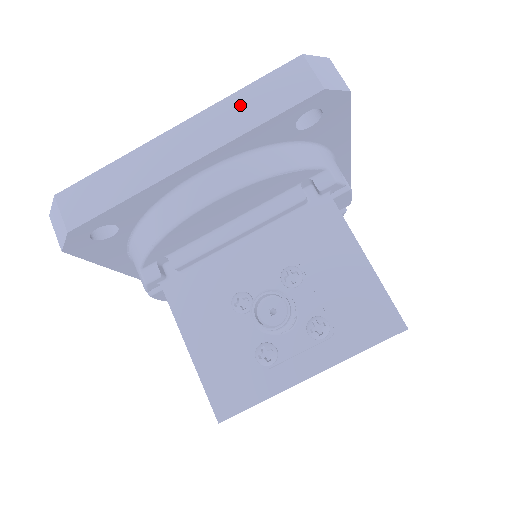
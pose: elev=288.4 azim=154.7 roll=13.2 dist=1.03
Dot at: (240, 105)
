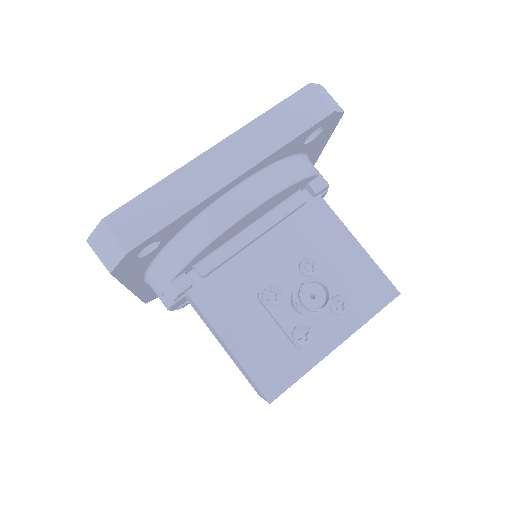
Dot at: (268, 126)
